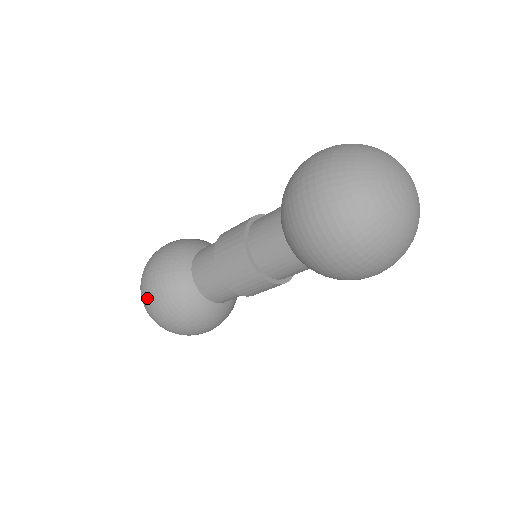
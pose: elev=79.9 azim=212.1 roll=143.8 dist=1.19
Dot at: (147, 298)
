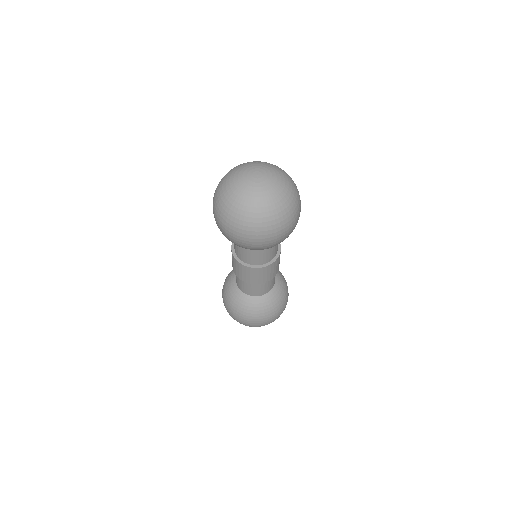
Dot at: (236, 320)
